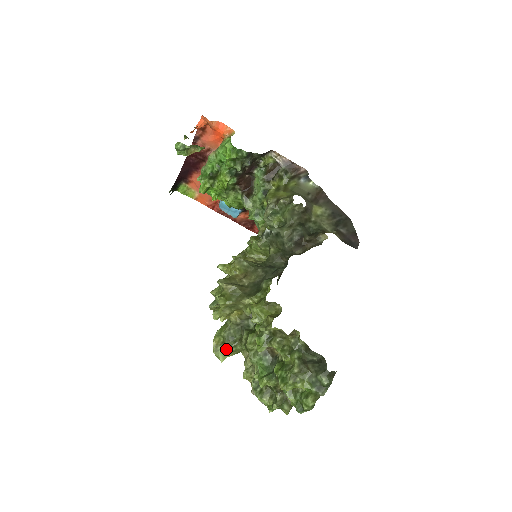
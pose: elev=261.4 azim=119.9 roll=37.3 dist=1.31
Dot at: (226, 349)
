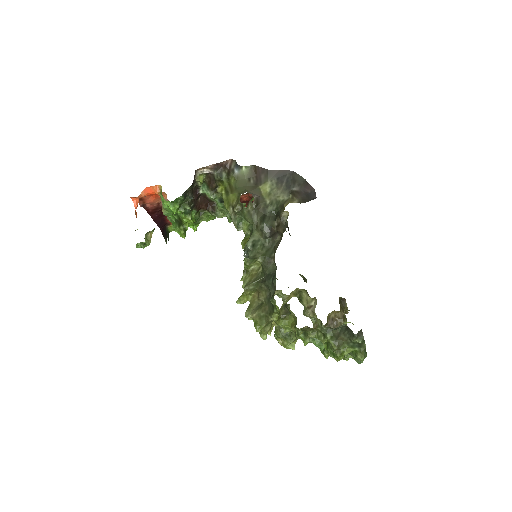
Dot at: (289, 344)
